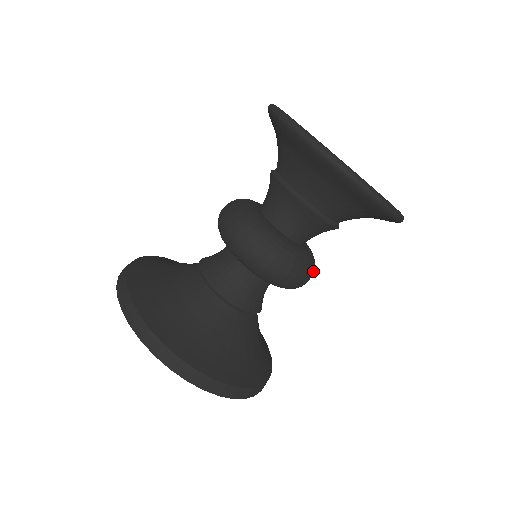
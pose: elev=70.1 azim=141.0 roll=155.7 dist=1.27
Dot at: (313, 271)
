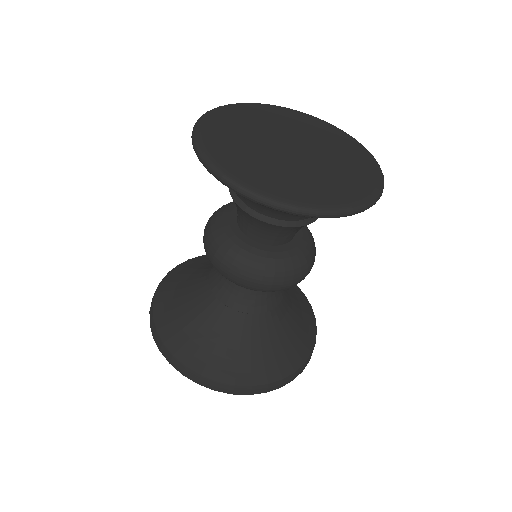
Dot at: (314, 244)
